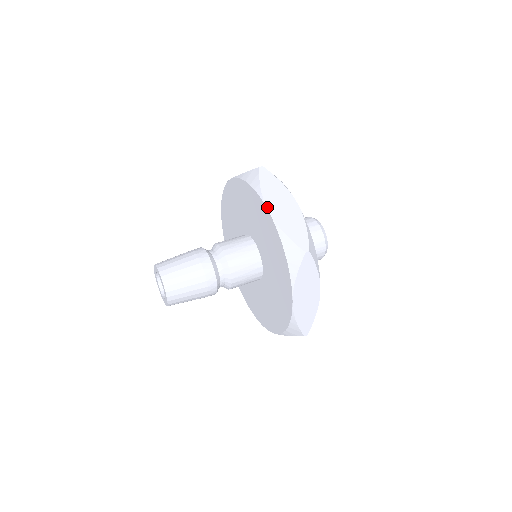
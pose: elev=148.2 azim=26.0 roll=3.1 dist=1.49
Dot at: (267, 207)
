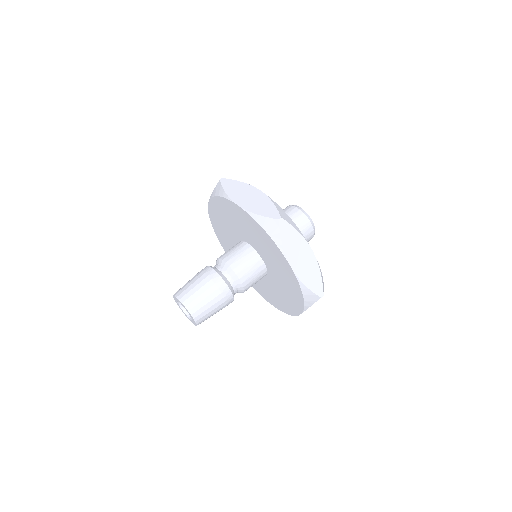
Dot at: (235, 203)
